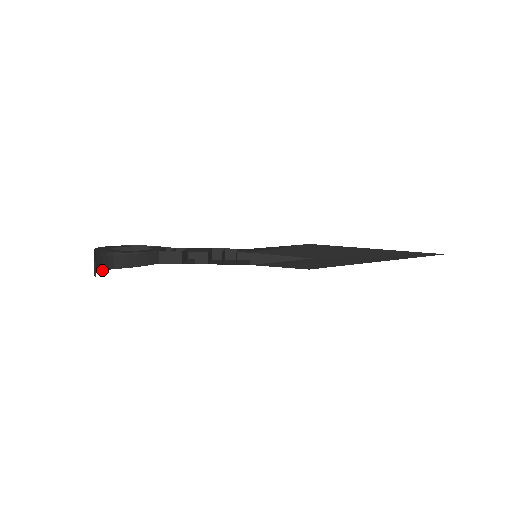
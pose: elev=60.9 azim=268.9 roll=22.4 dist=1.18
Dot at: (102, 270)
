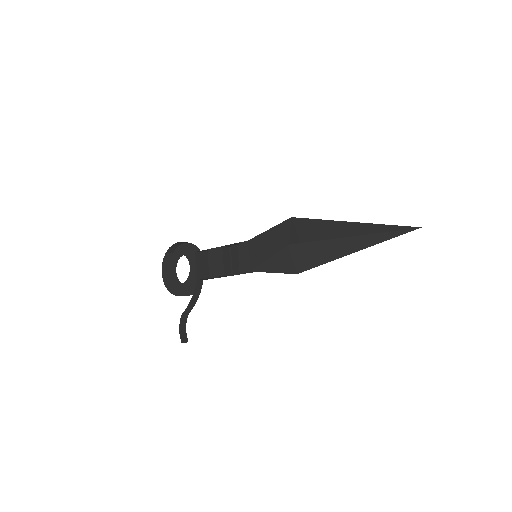
Dot at: occluded
